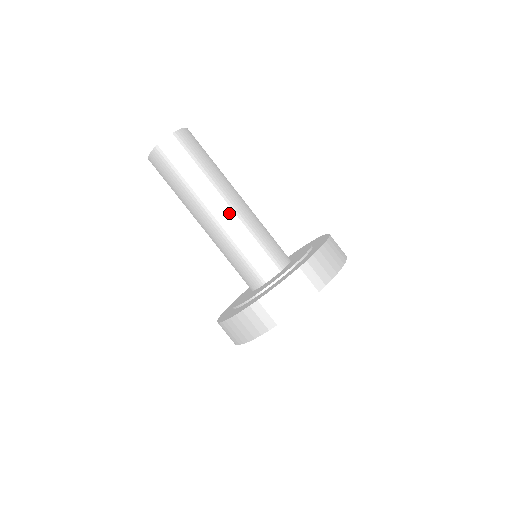
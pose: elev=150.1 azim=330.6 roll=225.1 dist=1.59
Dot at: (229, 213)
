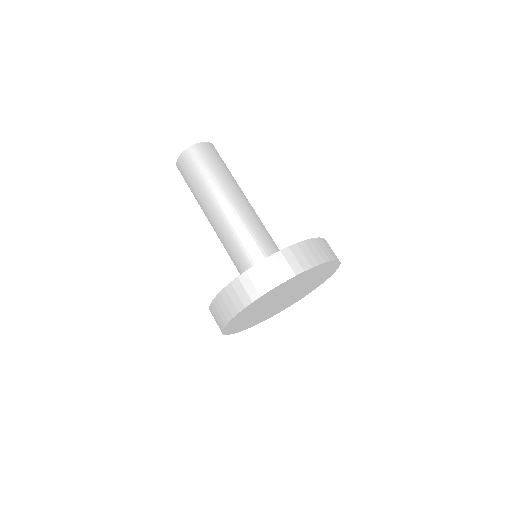
Dot at: (245, 206)
